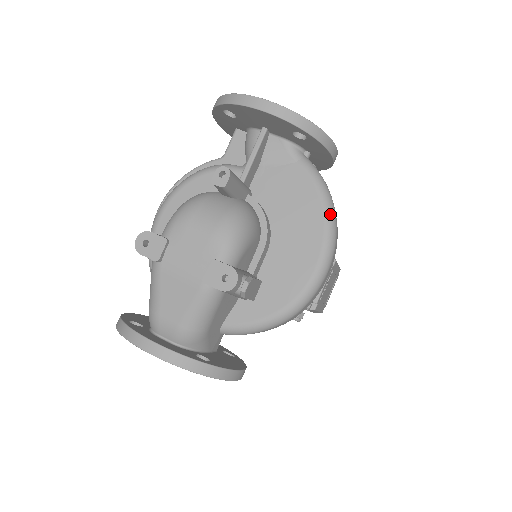
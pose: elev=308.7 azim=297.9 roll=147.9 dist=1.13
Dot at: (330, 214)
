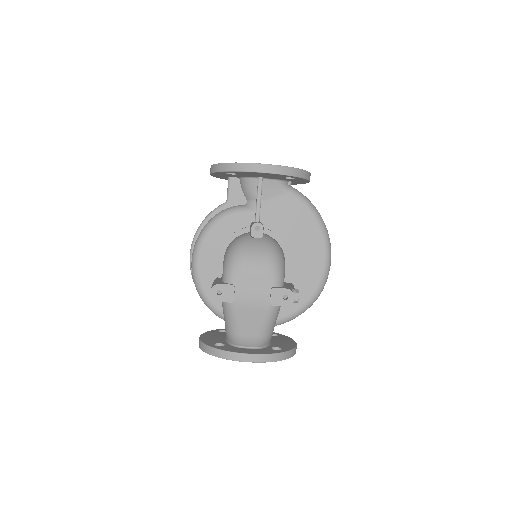
Dot at: (322, 223)
